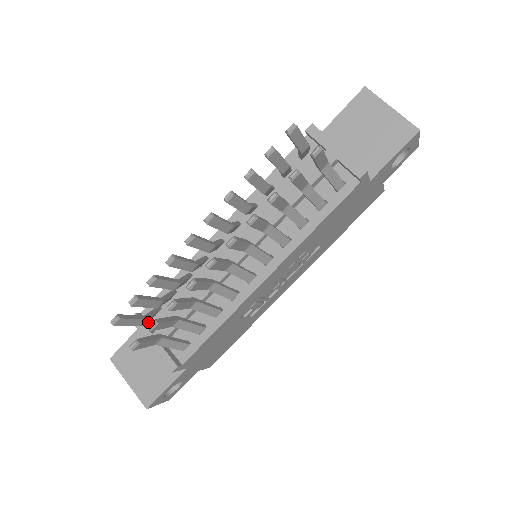
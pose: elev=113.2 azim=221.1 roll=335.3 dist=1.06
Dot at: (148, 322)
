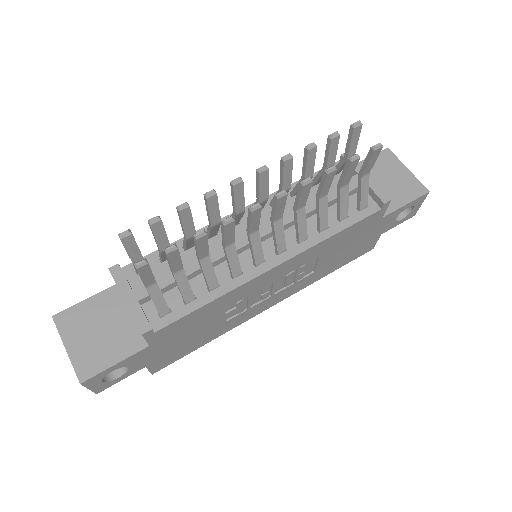
Dot at: (127, 279)
